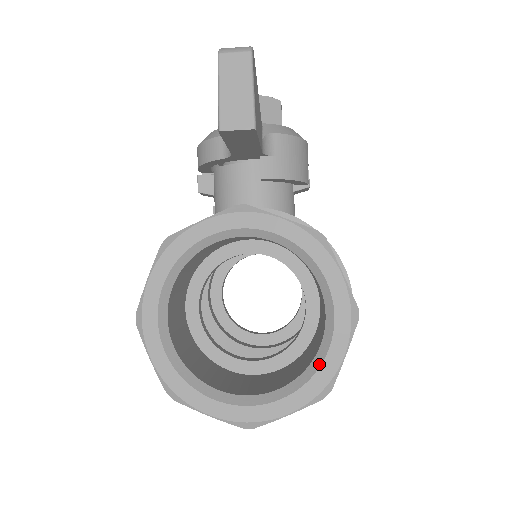
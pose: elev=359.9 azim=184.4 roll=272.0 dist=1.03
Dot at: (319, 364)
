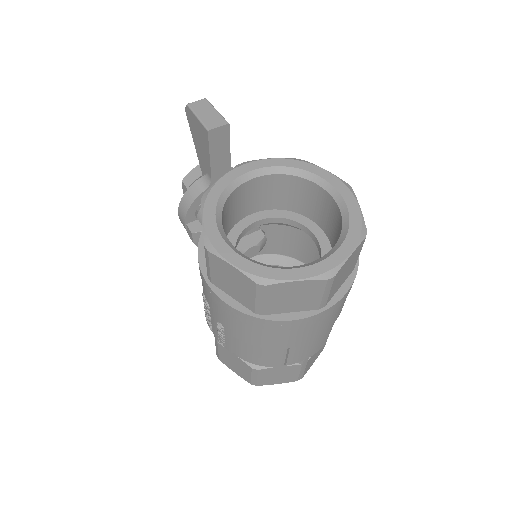
Dot at: (348, 218)
